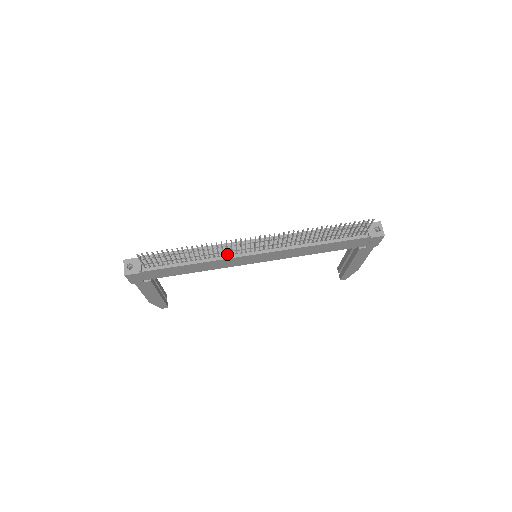
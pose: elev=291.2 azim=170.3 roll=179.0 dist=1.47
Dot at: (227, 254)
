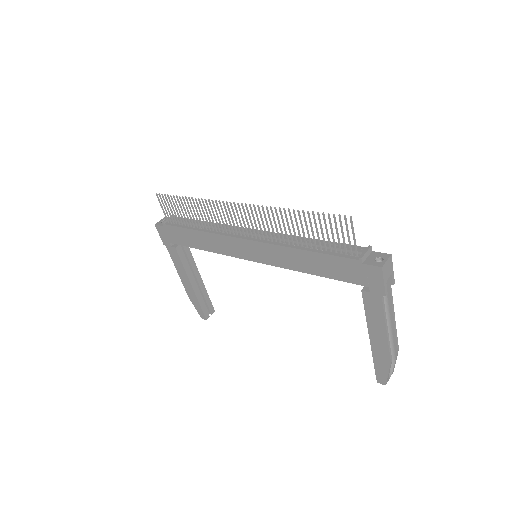
Dot at: (222, 230)
